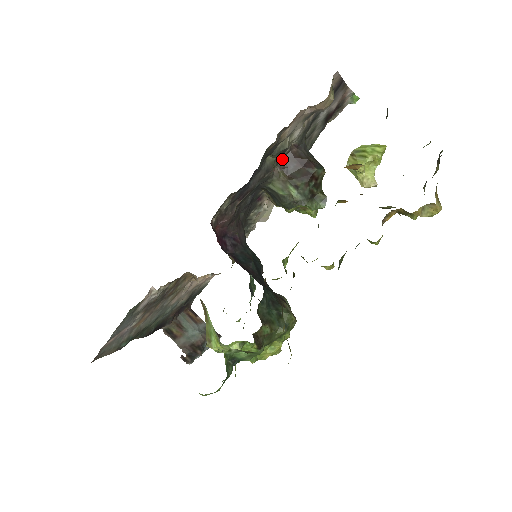
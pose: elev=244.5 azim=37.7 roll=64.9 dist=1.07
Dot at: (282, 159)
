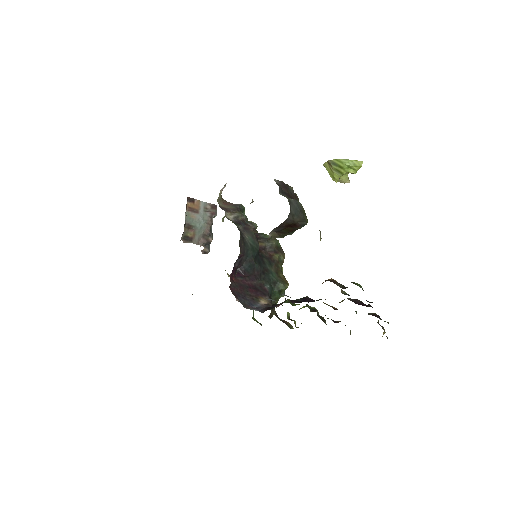
Dot at: (272, 230)
